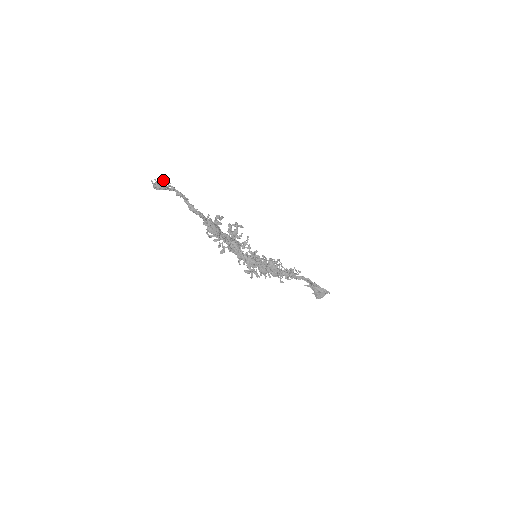
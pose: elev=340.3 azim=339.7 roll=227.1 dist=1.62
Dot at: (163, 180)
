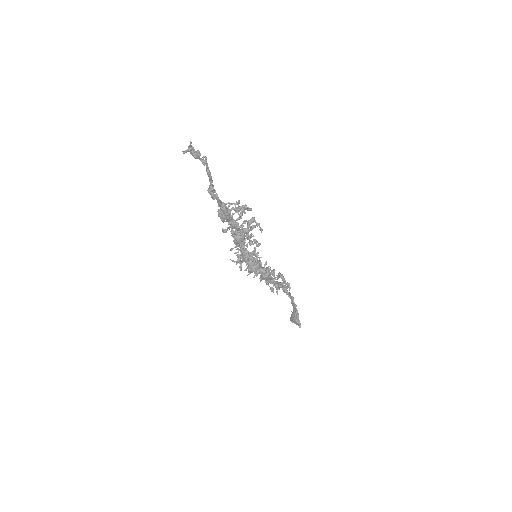
Dot at: (199, 151)
